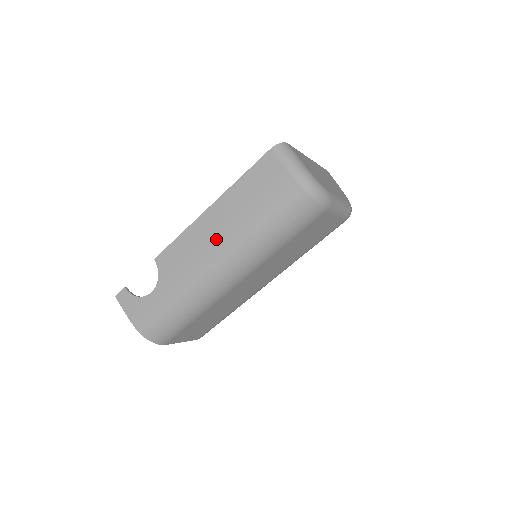
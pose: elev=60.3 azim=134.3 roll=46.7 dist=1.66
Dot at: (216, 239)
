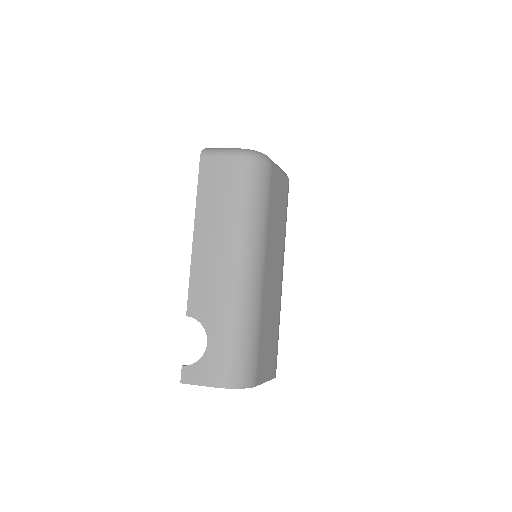
Dot at: (219, 248)
